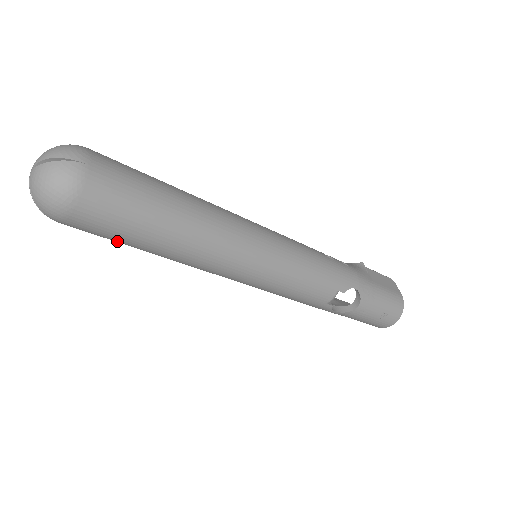
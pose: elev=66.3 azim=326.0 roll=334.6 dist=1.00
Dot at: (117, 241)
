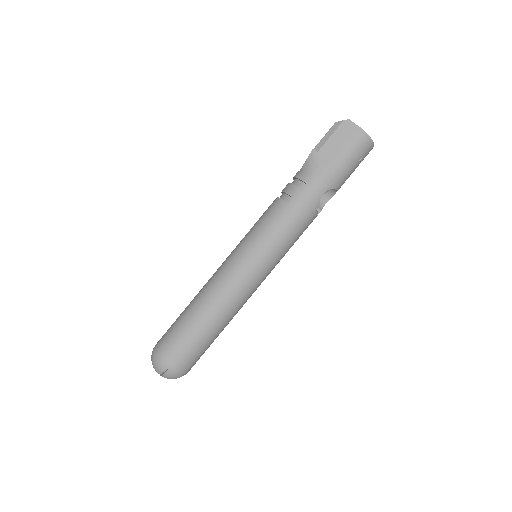
Dot at: occluded
